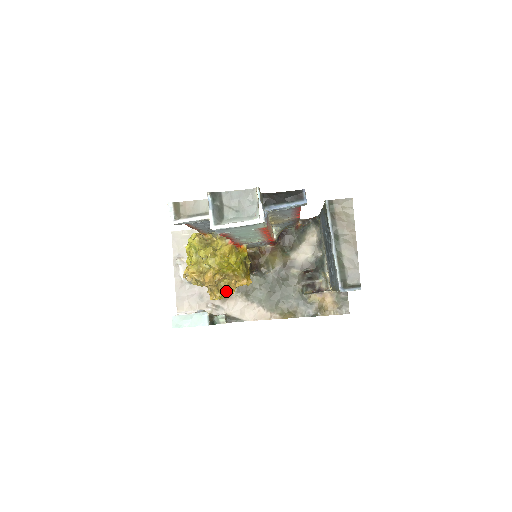
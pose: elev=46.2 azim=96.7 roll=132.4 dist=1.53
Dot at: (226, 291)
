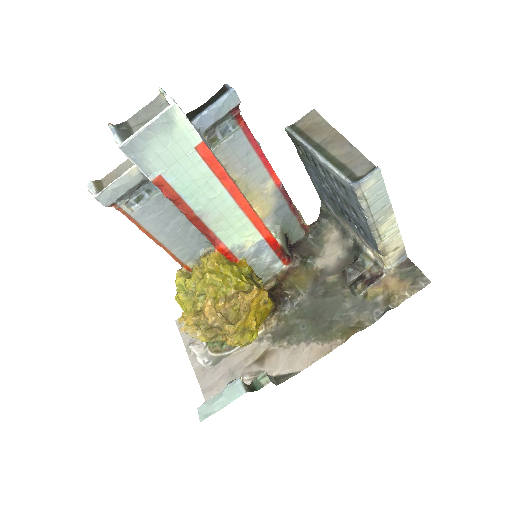
Dot at: (240, 319)
